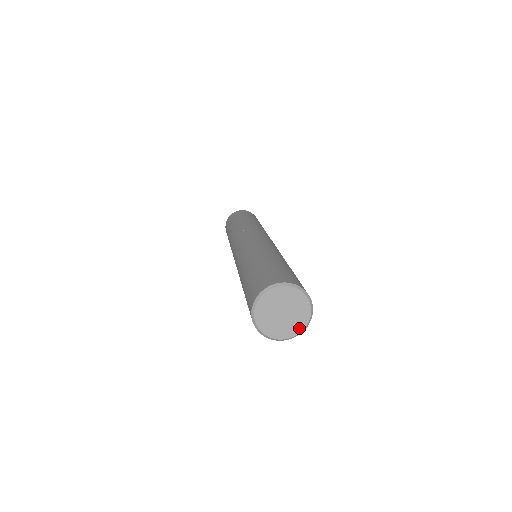
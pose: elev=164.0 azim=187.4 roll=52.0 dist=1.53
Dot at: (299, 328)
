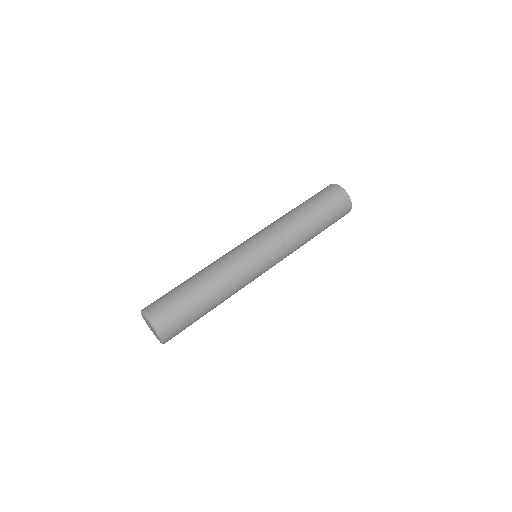
Dot at: (156, 337)
